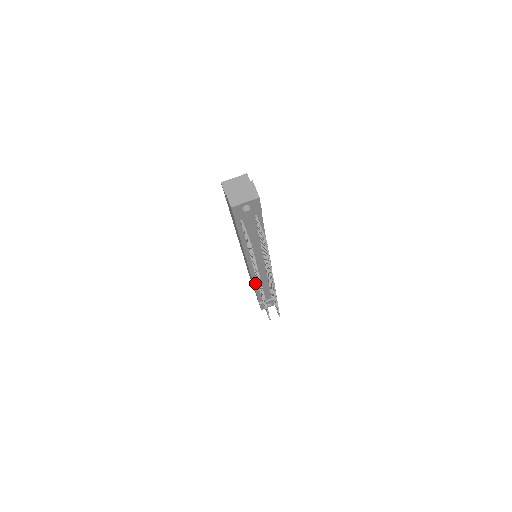
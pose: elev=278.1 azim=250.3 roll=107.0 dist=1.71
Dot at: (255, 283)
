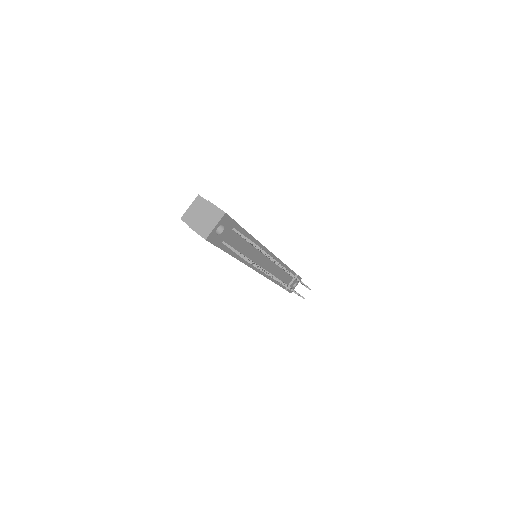
Dot at: (271, 278)
